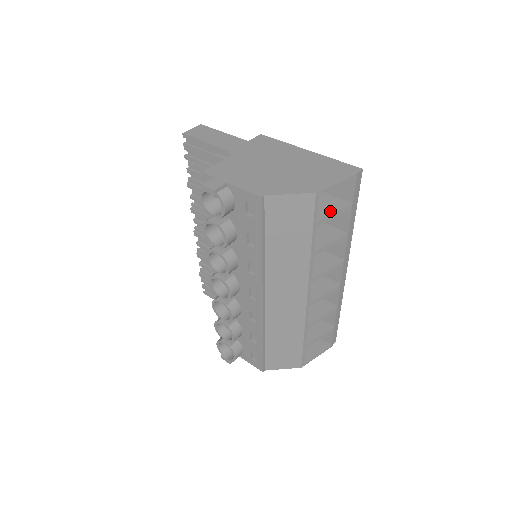
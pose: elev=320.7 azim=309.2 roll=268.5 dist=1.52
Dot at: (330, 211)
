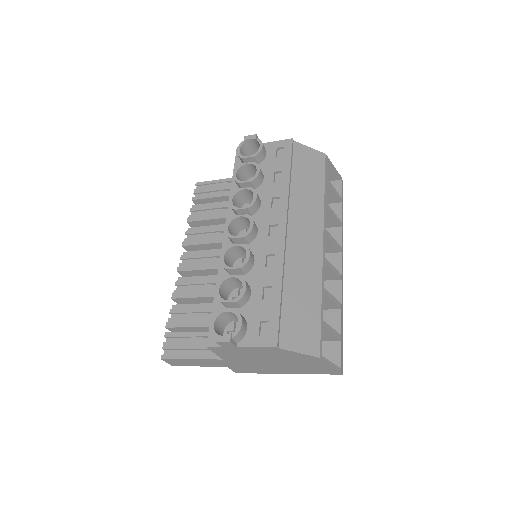
Dot at: occluded
